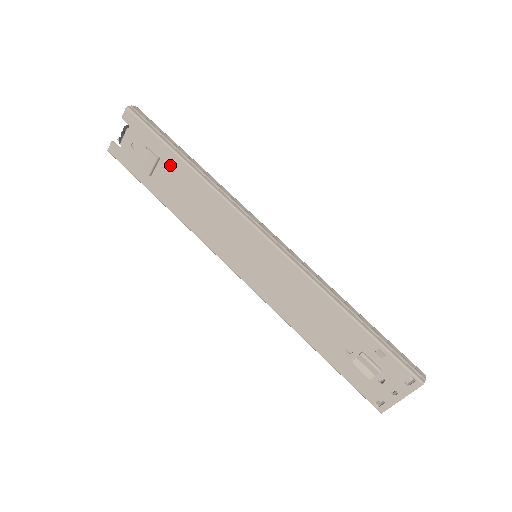
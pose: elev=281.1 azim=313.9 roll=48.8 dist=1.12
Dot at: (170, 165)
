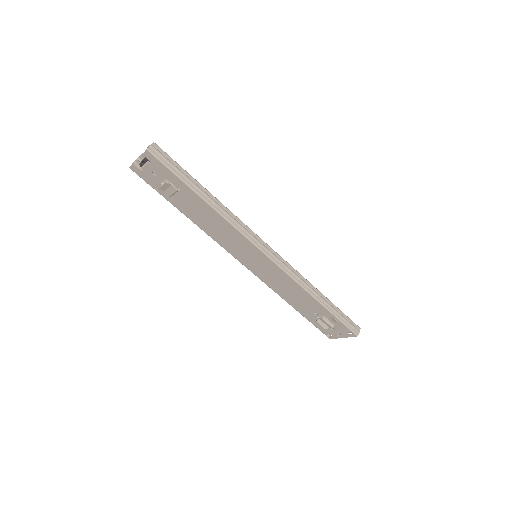
Dot at: (189, 196)
